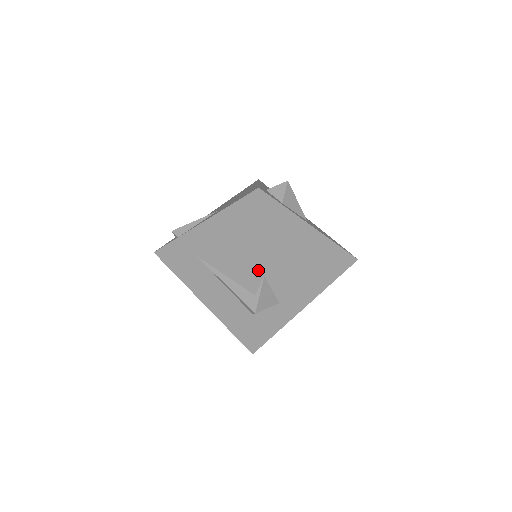
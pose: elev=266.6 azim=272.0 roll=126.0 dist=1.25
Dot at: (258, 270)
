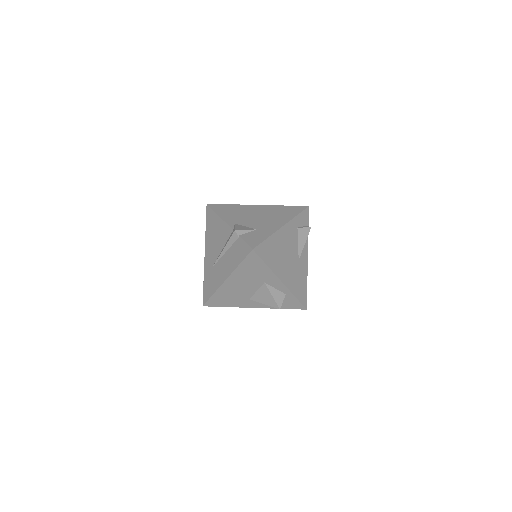
Dot at: (228, 223)
